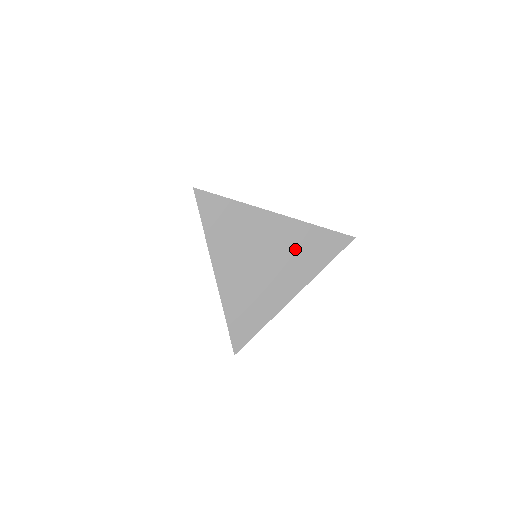
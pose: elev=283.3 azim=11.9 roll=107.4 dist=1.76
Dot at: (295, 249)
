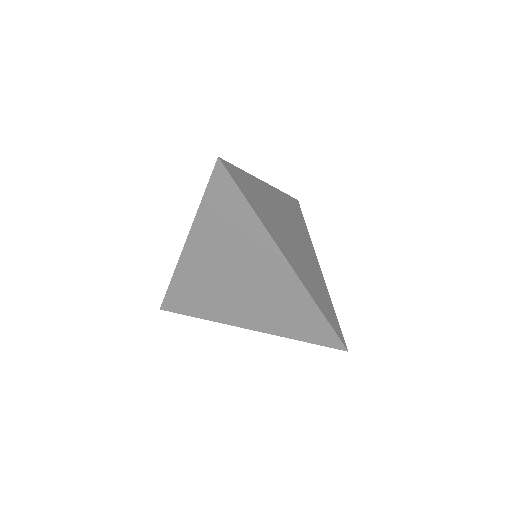
Dot at: (278, 301)
